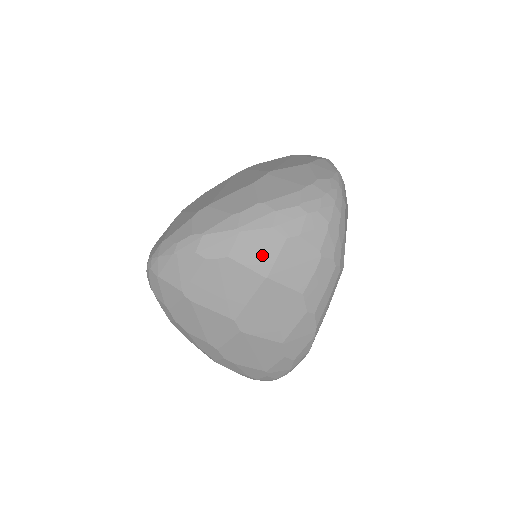
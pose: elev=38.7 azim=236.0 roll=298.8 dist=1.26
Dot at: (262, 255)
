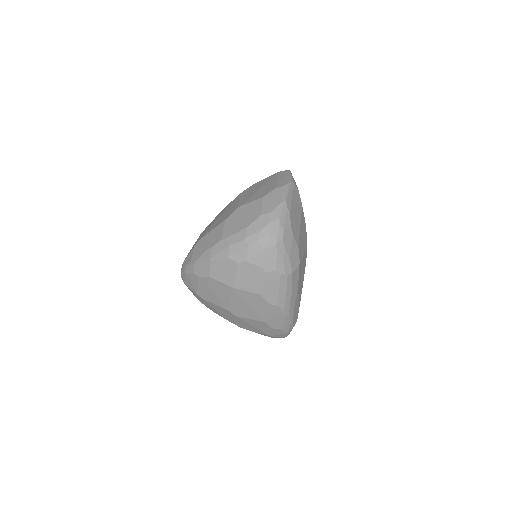
Dot at: (227, 274)
